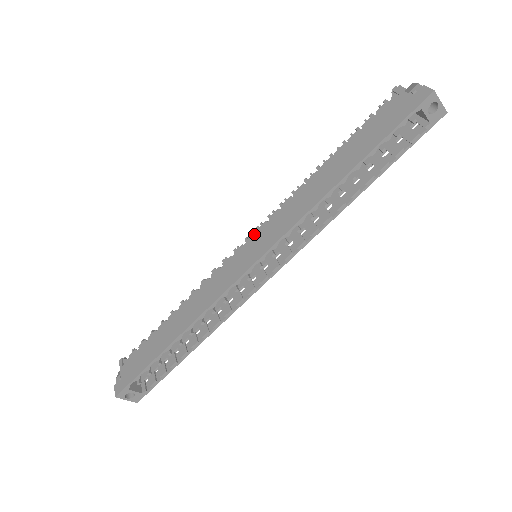
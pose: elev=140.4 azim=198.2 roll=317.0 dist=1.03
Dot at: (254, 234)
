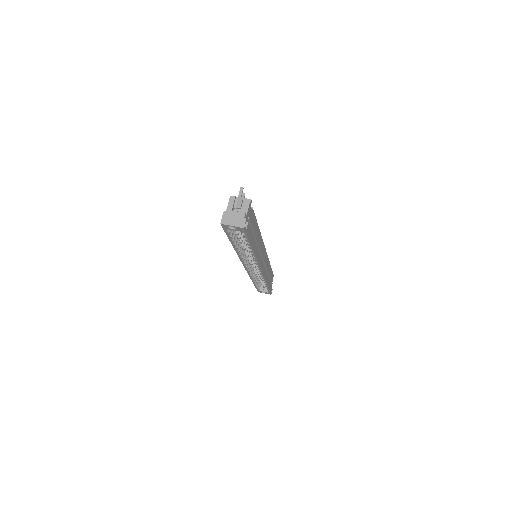
Dot at: occluded
